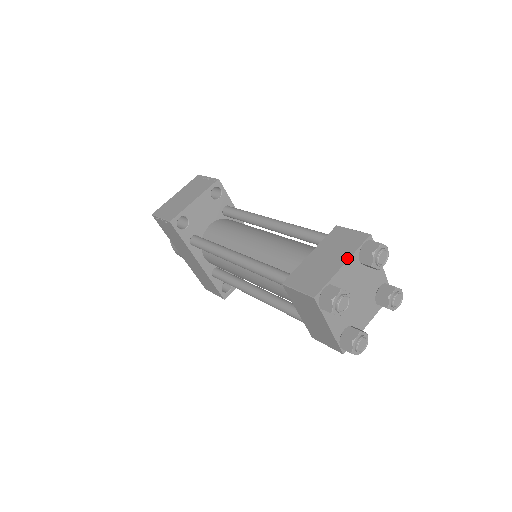
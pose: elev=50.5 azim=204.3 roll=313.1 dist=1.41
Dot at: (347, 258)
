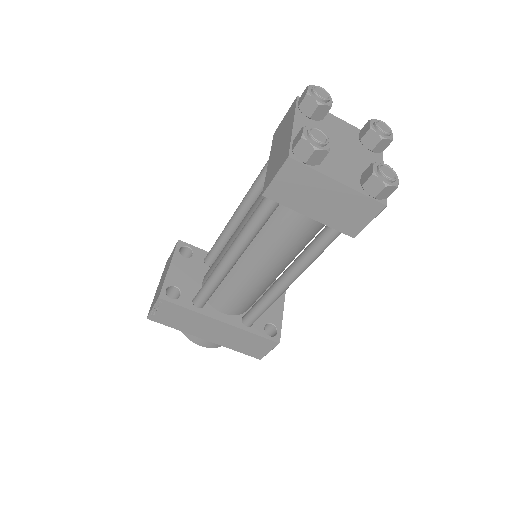
Dot at: (292, 120)
